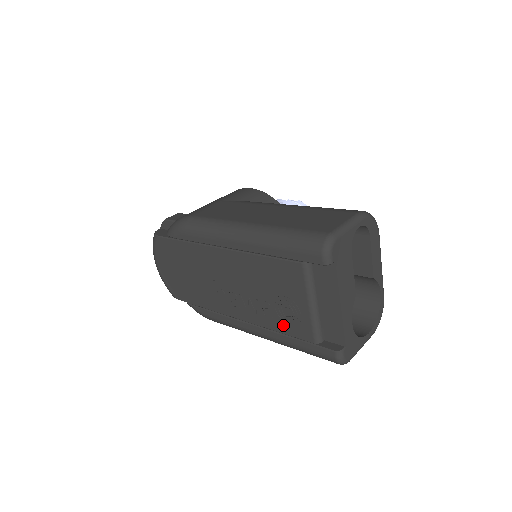
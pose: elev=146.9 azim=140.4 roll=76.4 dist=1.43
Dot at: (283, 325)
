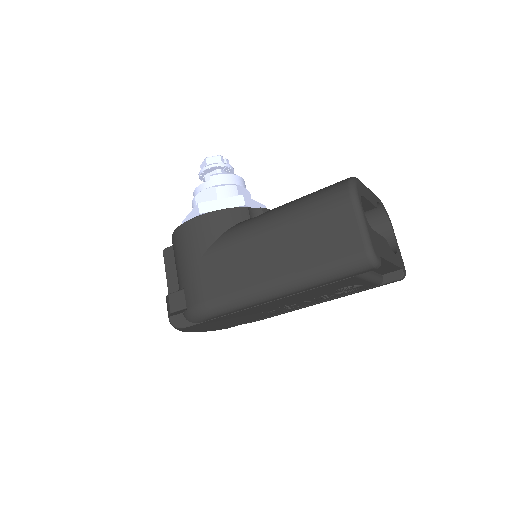
Dot at: (346, 293)
